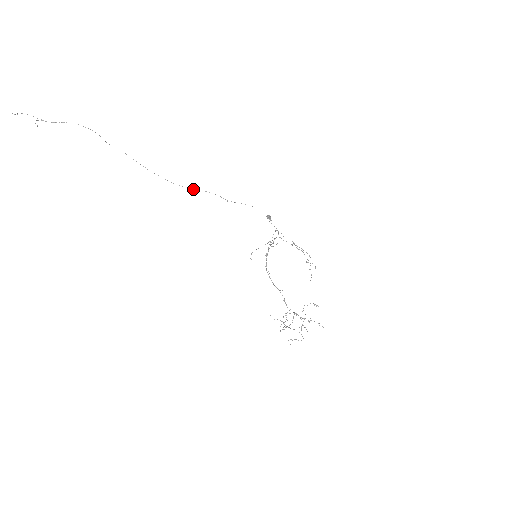
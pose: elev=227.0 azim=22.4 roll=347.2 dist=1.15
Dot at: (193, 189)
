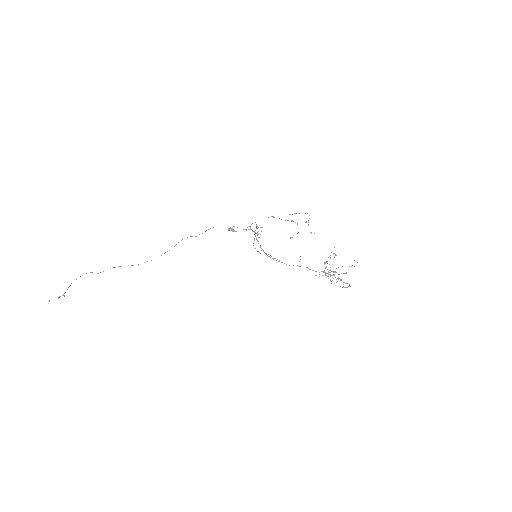
Dot at: occluded
